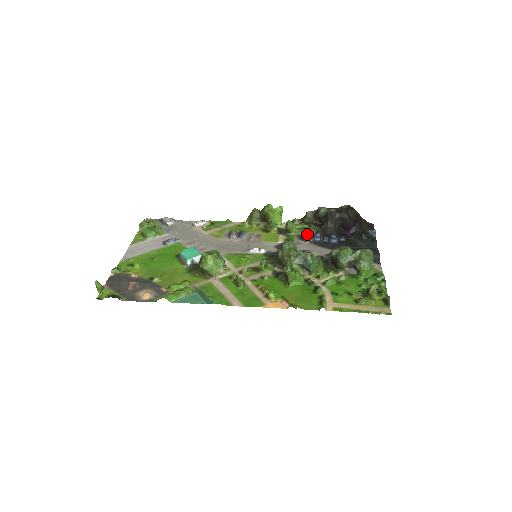
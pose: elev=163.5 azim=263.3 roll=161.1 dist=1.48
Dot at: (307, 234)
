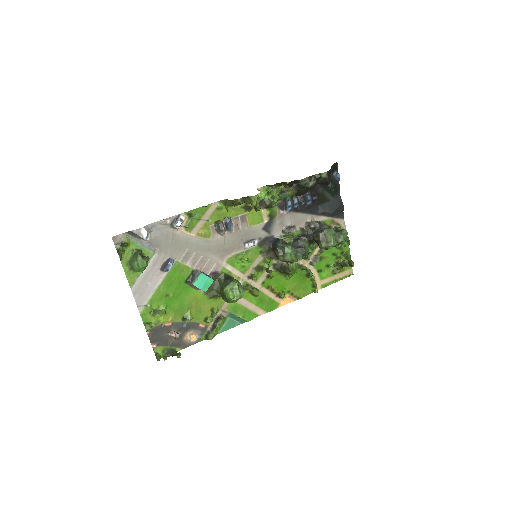
Dot at: (287, 204)
